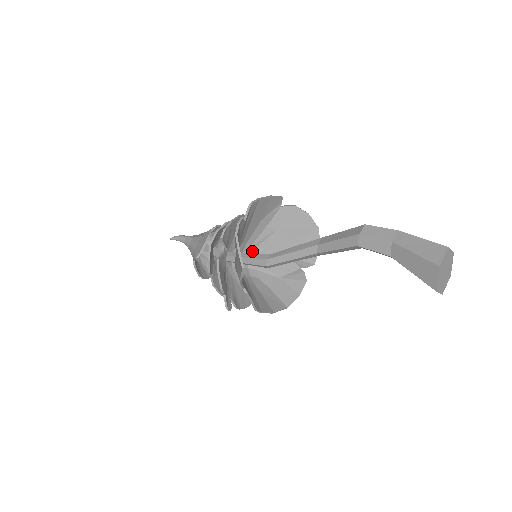
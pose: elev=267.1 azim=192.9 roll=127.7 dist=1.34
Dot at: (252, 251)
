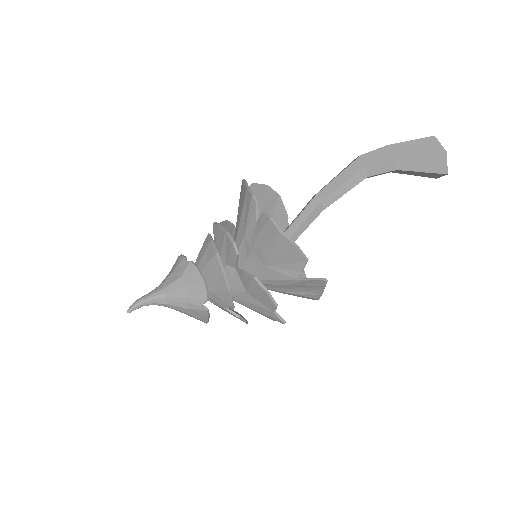
Dot at: occluded
